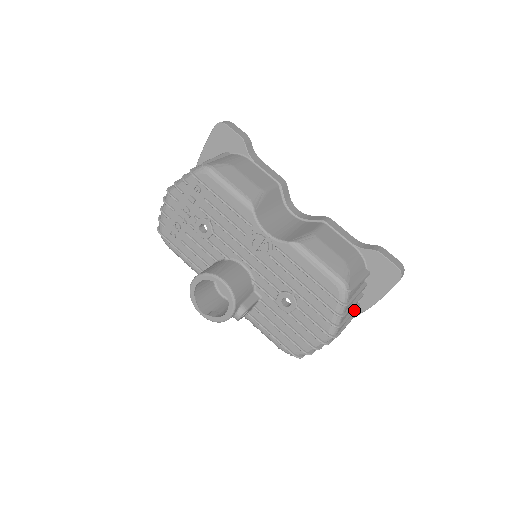
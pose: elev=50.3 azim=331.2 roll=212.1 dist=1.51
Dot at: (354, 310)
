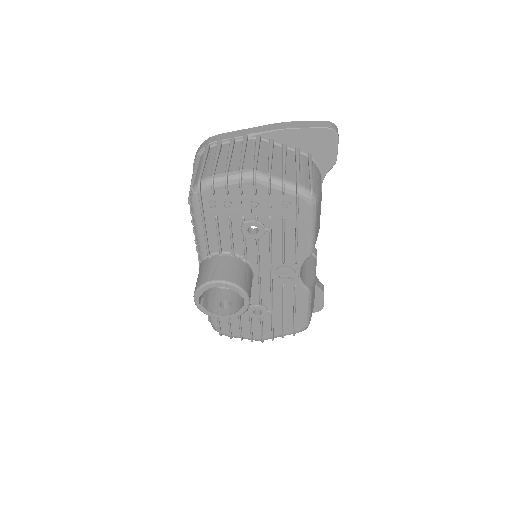
Dot at: occluded
